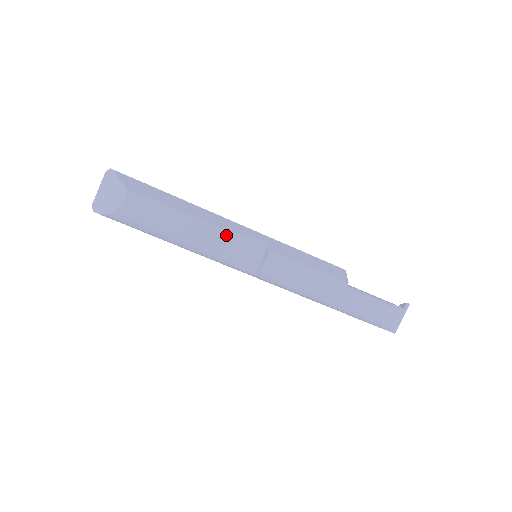
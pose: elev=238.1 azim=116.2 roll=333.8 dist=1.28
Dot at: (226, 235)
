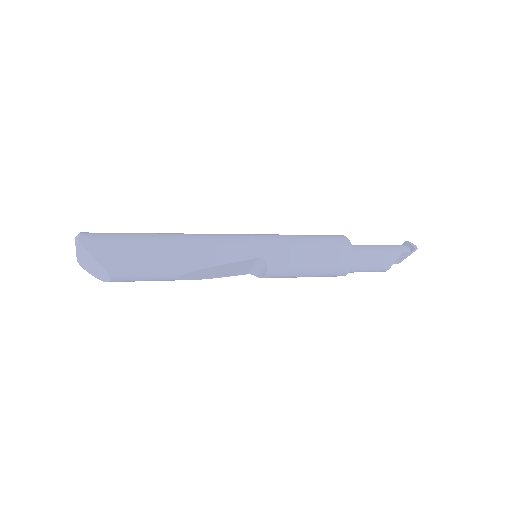
Dot at: (221, 267)
